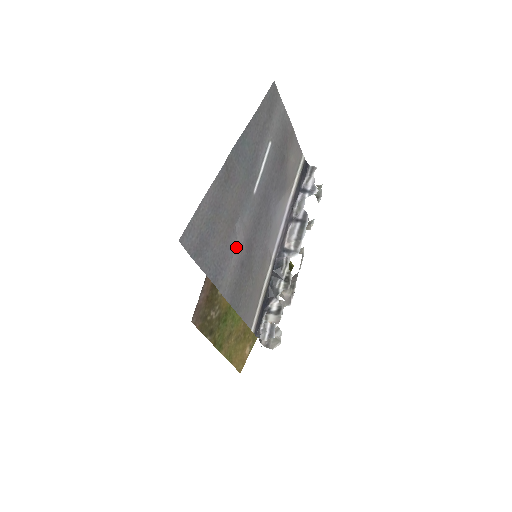
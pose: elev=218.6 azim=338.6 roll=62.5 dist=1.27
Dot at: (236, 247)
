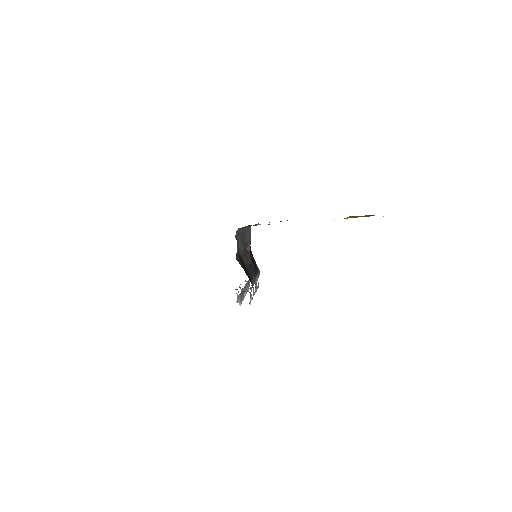
Dot at: occluded
